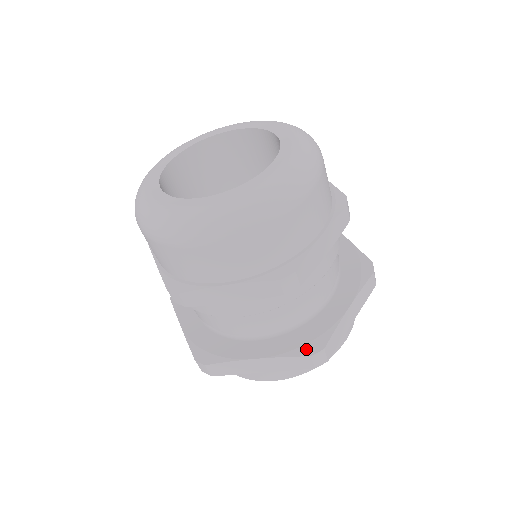
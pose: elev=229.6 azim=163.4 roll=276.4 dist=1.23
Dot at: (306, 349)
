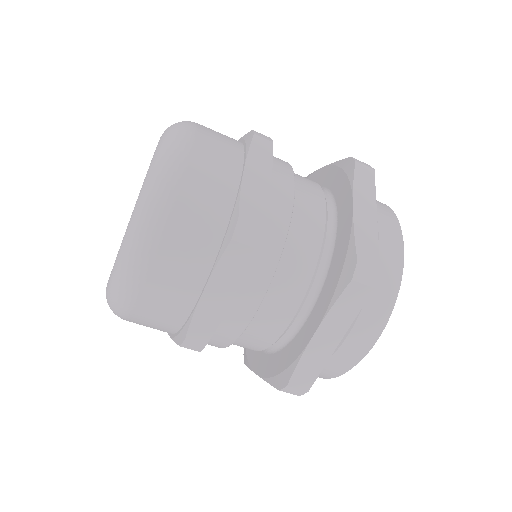
Dot at: (277, 381)
